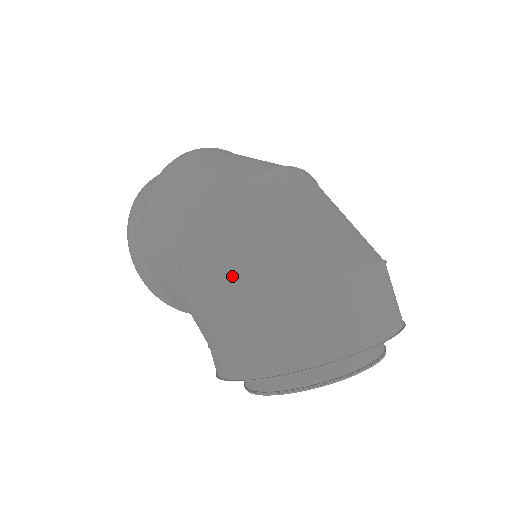
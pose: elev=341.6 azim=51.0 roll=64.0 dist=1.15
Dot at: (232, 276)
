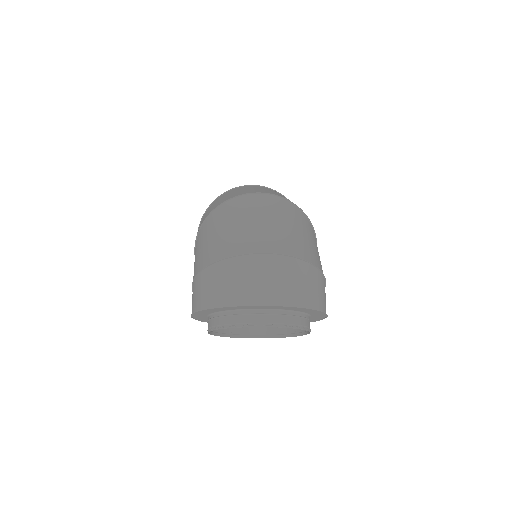
Dot at: (202, 251)
